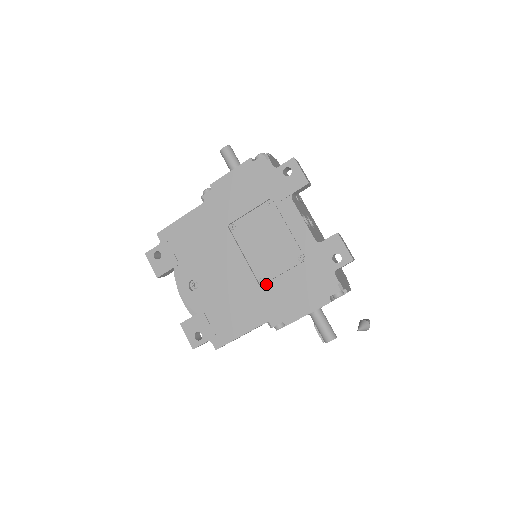
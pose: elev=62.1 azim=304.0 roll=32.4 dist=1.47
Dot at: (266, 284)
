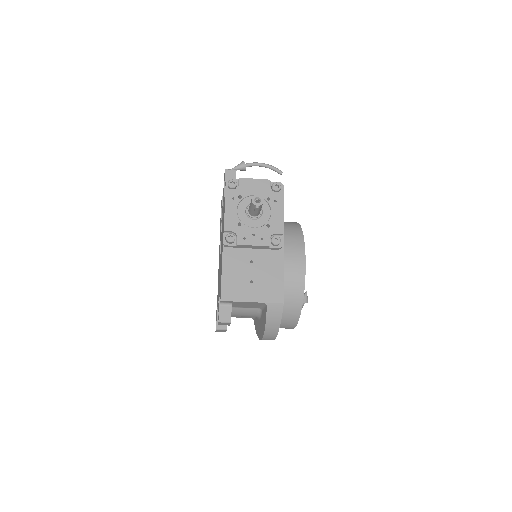
Dot at: occluded
